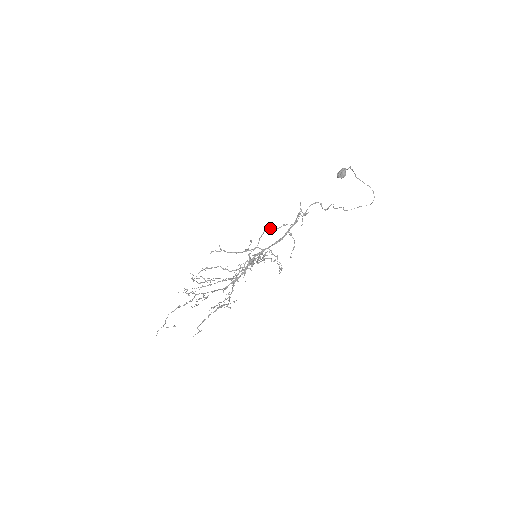
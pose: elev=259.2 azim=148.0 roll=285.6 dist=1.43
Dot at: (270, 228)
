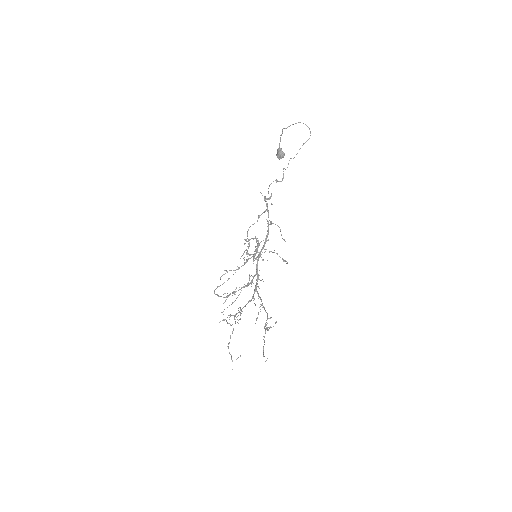
Dot at: (250, 226)
